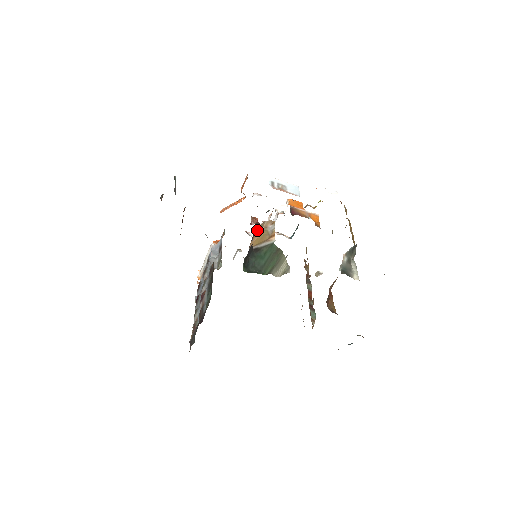
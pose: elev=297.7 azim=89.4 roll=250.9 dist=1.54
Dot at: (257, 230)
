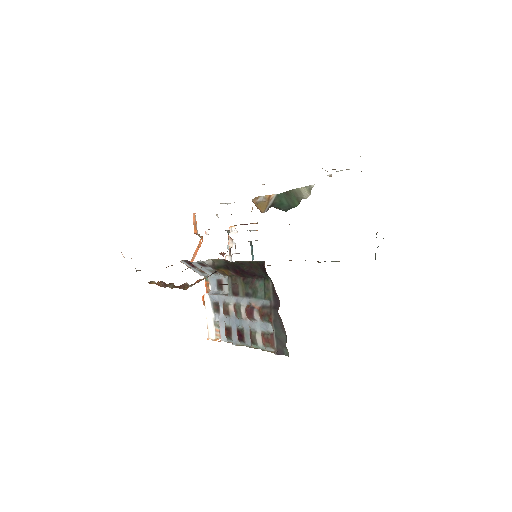
Dot at: occluded
